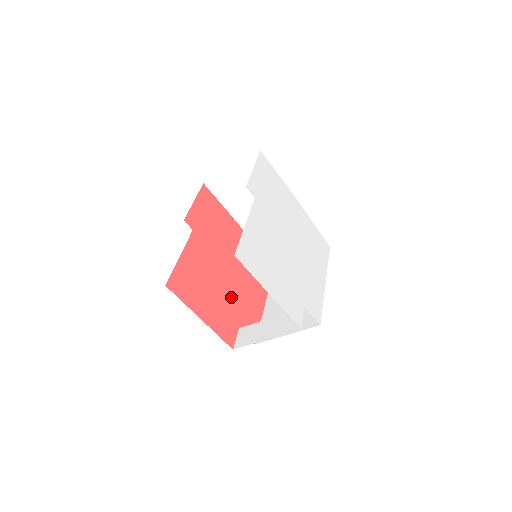
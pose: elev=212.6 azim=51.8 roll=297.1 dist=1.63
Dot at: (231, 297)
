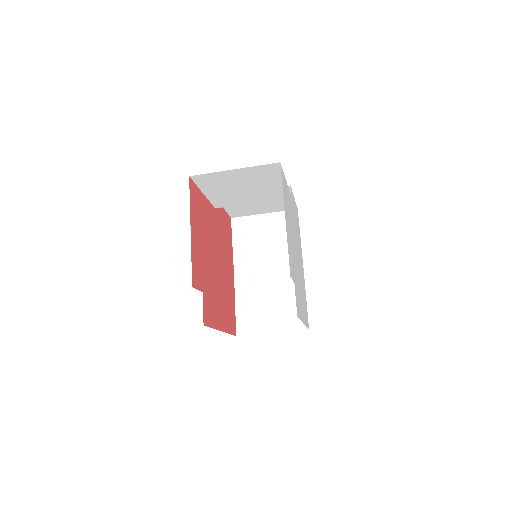
Dot at: (210, 273)
